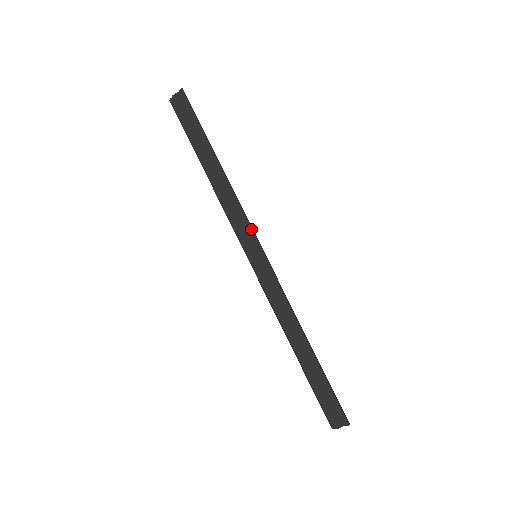
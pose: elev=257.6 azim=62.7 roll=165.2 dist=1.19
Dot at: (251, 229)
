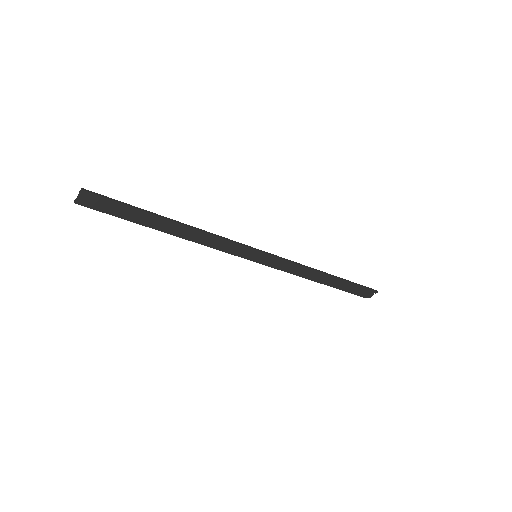
Dot at: (241, 246)
